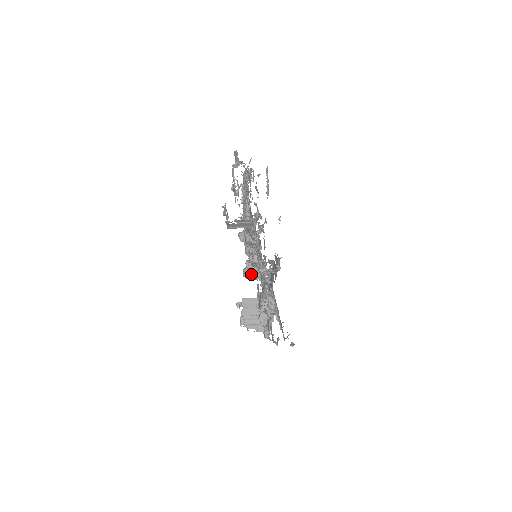
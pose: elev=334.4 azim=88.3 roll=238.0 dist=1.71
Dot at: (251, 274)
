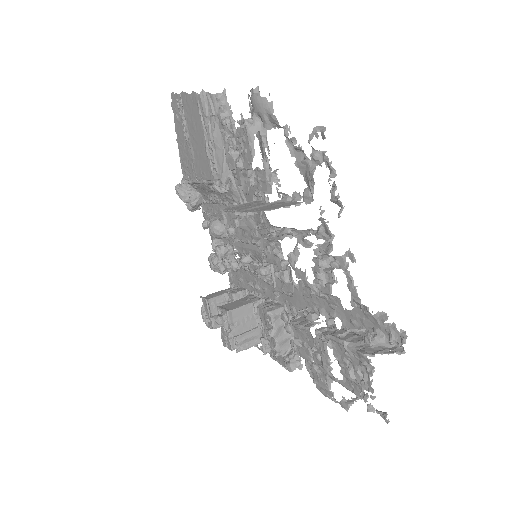
Dot at: (229, 268)
